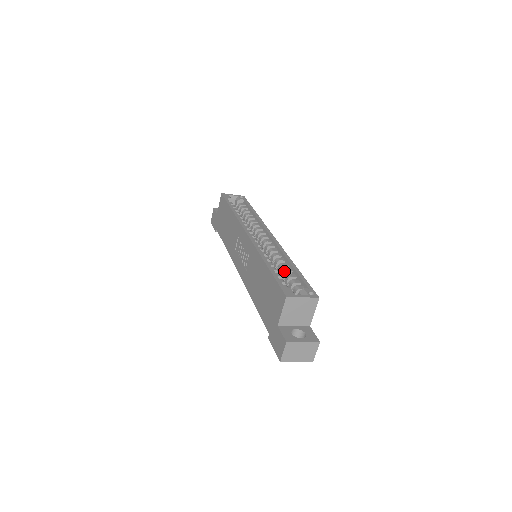
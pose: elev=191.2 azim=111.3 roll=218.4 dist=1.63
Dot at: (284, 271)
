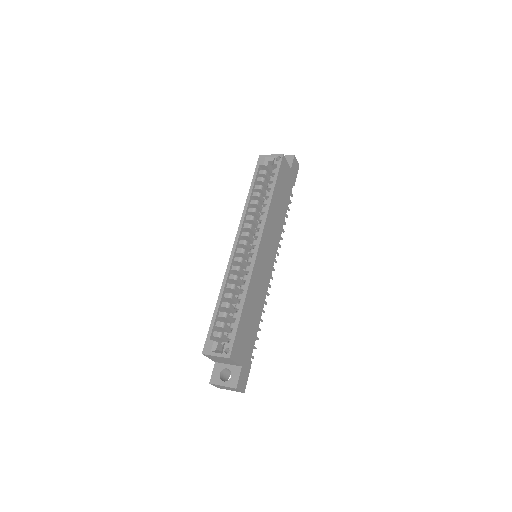
Dot at: occluded
